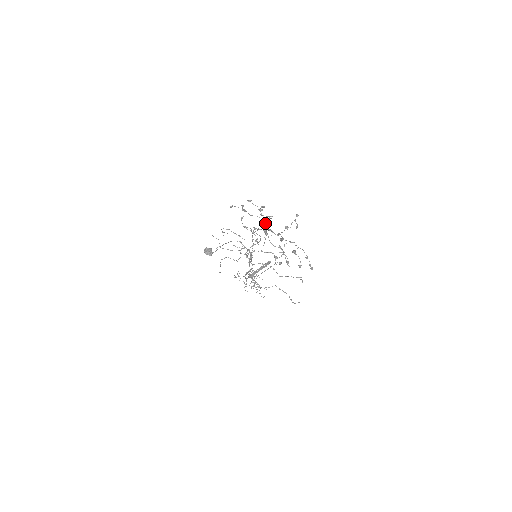
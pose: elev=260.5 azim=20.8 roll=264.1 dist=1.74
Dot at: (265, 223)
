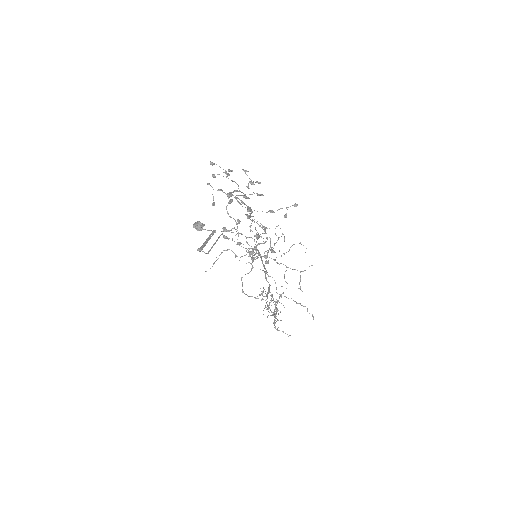
Dot at: (238, 191)
